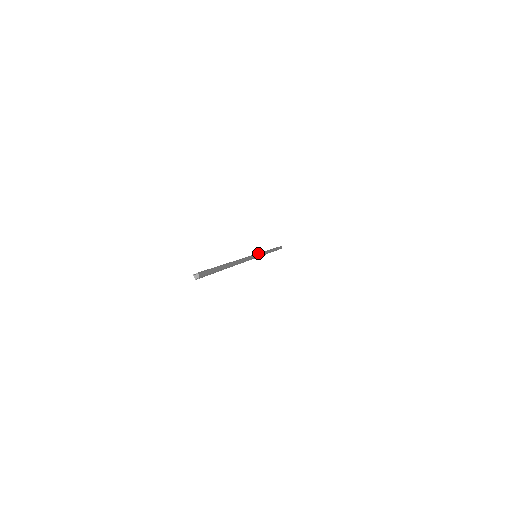
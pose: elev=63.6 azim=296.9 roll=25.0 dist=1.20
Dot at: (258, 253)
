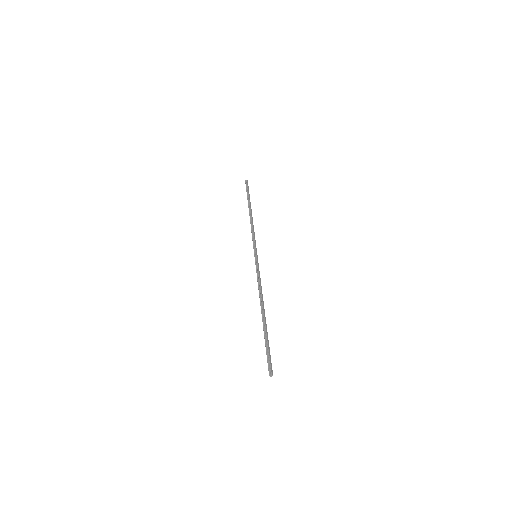
Dot at: (255, 250)
